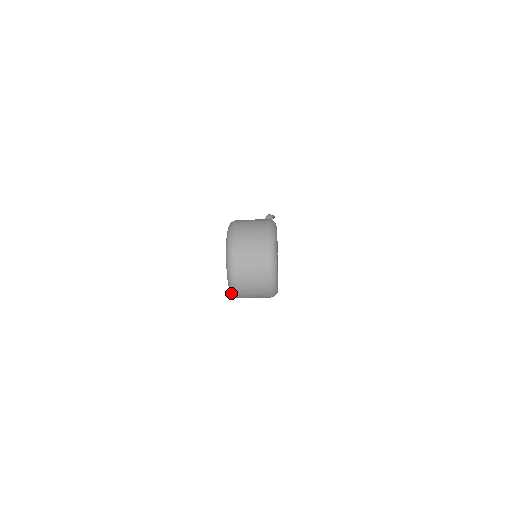
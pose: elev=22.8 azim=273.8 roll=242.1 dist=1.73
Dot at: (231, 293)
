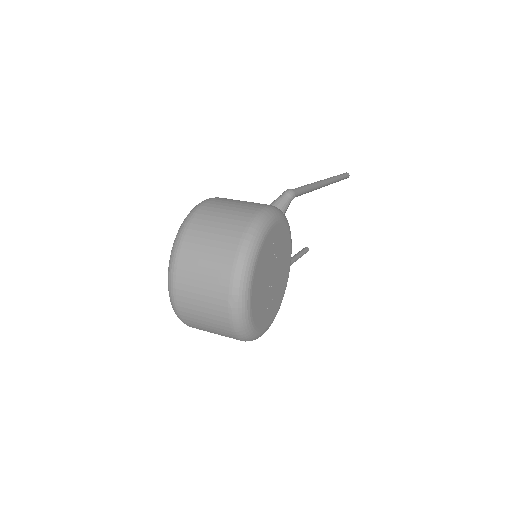
Dot at: occluded
